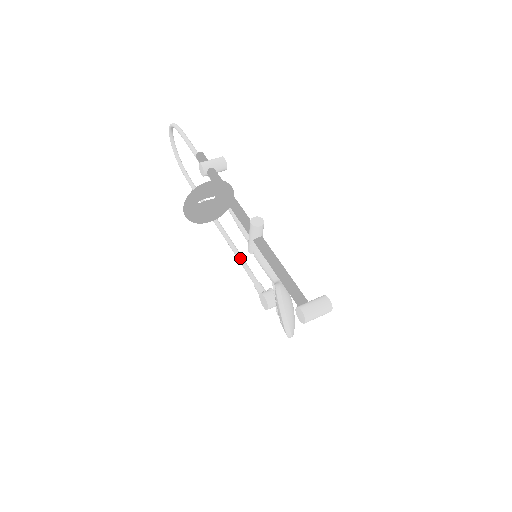
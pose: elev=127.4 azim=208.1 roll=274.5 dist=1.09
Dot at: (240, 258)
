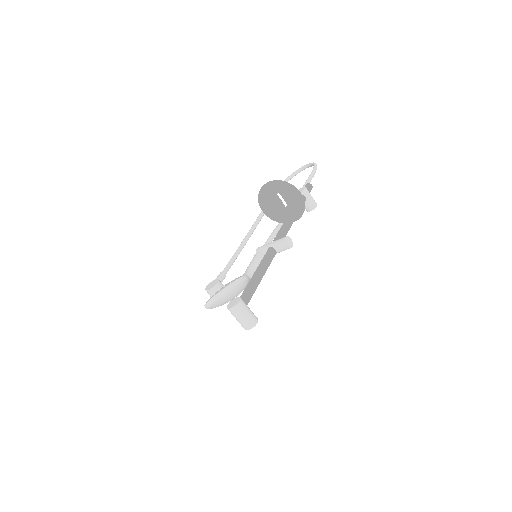
Dot at: (237, 253)
